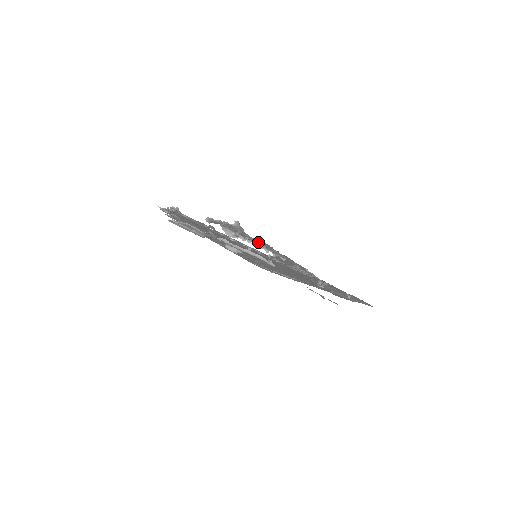
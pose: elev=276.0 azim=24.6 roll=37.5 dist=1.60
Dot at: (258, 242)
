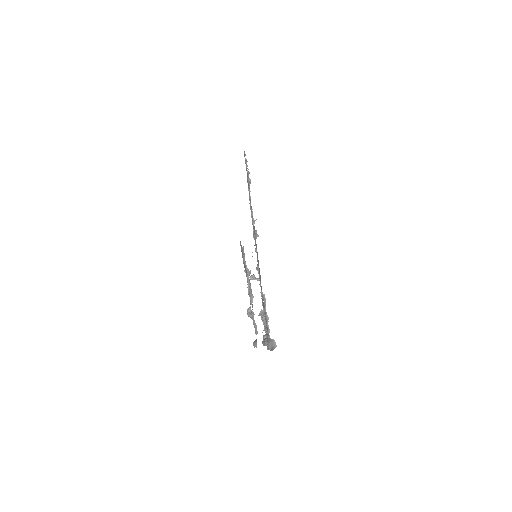
Dot at: occluded
